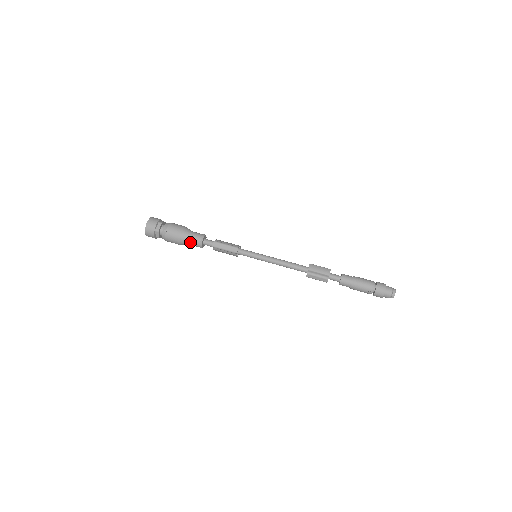
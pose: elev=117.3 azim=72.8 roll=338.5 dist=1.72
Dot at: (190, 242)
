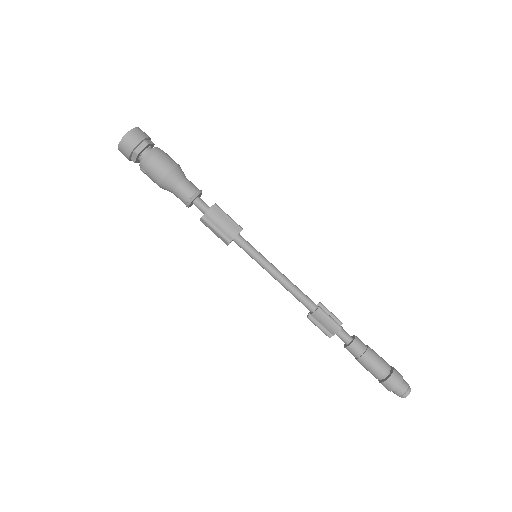
Dot at: (175, 195)
